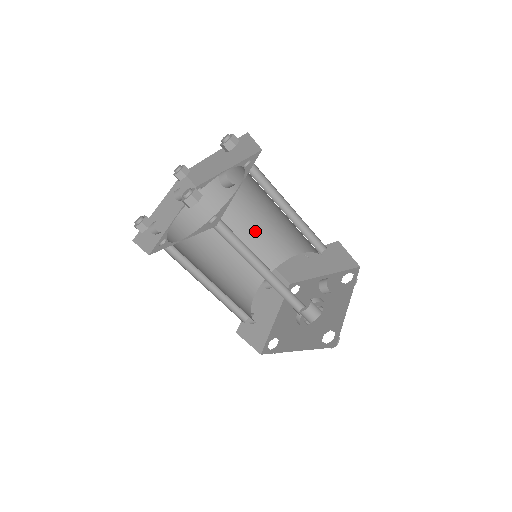
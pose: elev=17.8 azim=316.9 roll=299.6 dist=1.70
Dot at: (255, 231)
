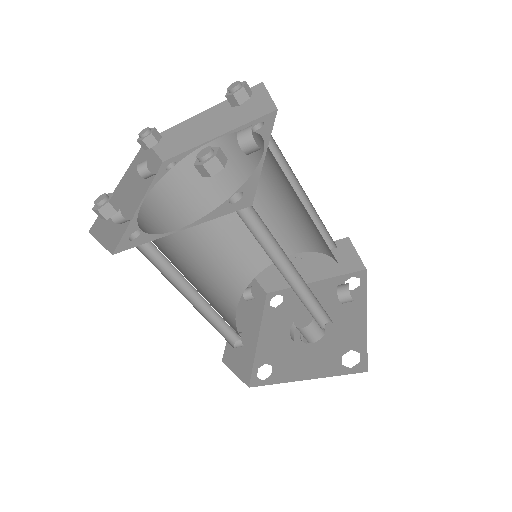
Dot at: (240, 225)
